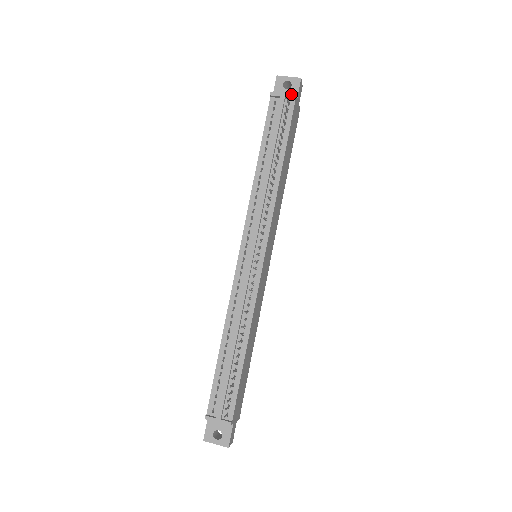
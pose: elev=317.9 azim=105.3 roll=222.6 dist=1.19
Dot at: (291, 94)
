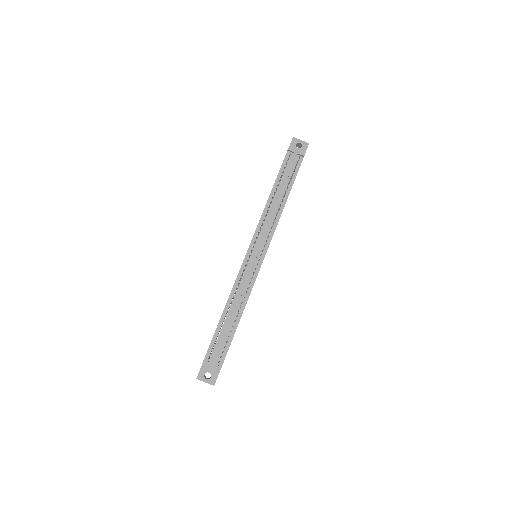
Dot at: (302, 153)
